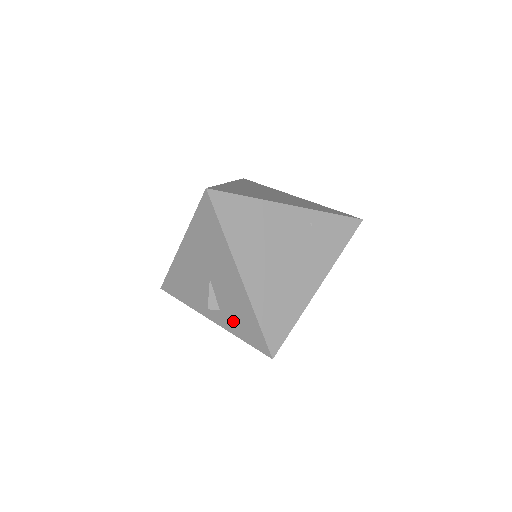
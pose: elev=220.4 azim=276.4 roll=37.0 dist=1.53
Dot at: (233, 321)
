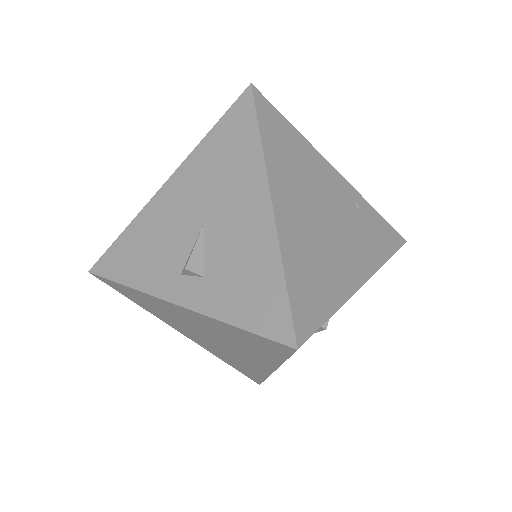
Dot at: (227, 291)
